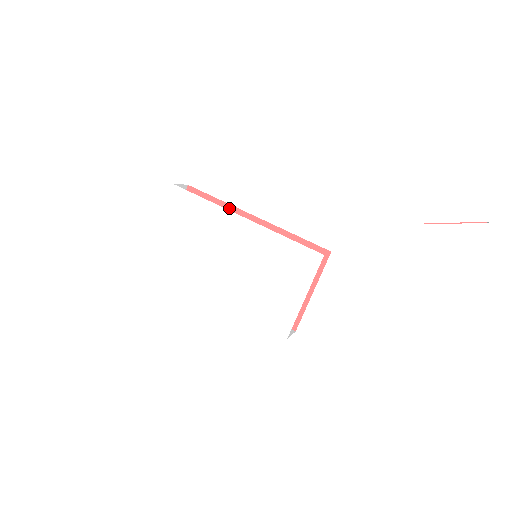
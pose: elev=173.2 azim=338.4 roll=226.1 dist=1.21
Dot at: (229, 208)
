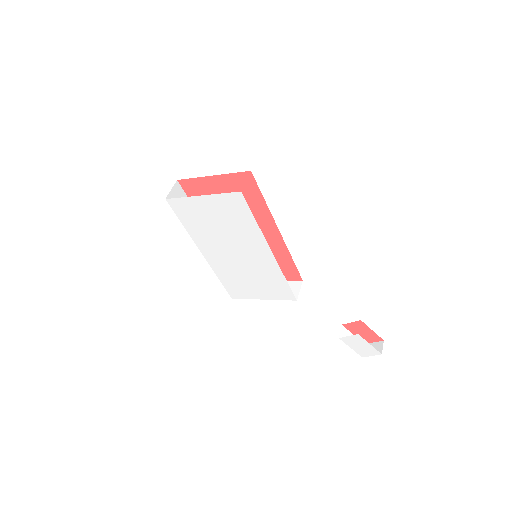
Dot at: (267, 212)
